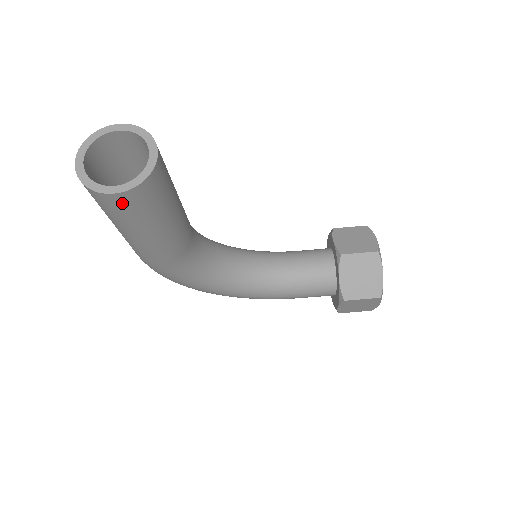
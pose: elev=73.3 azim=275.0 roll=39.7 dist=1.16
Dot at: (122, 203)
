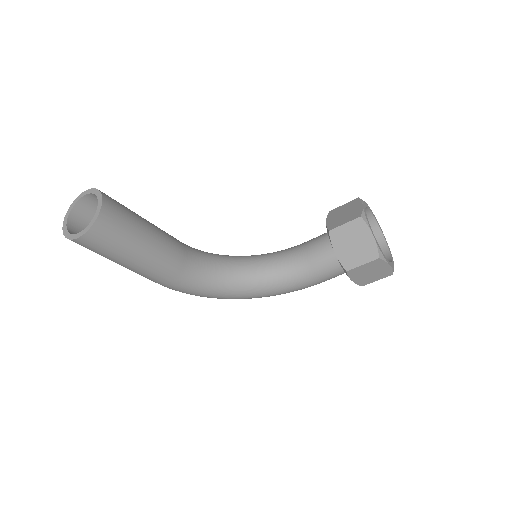
Dot at: (92, 242)
